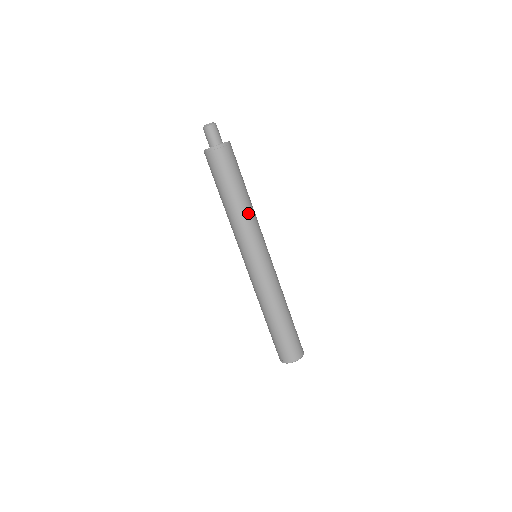
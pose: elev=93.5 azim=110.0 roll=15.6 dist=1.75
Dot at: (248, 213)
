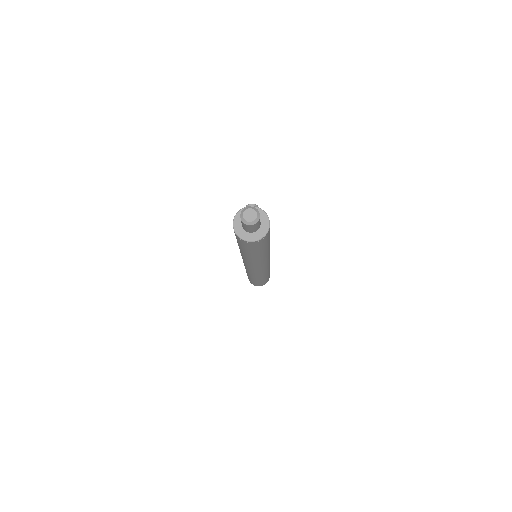
Dot at: (262, 258)
